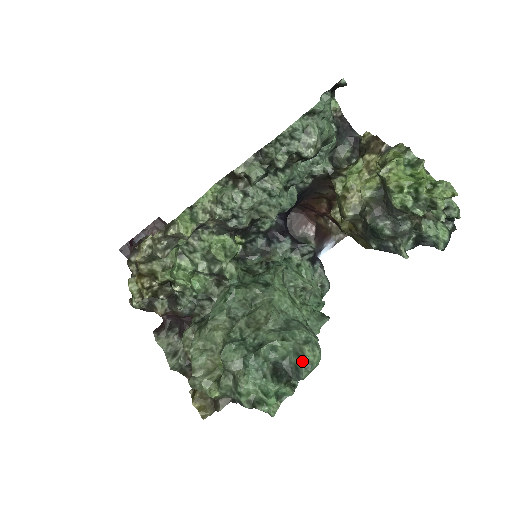
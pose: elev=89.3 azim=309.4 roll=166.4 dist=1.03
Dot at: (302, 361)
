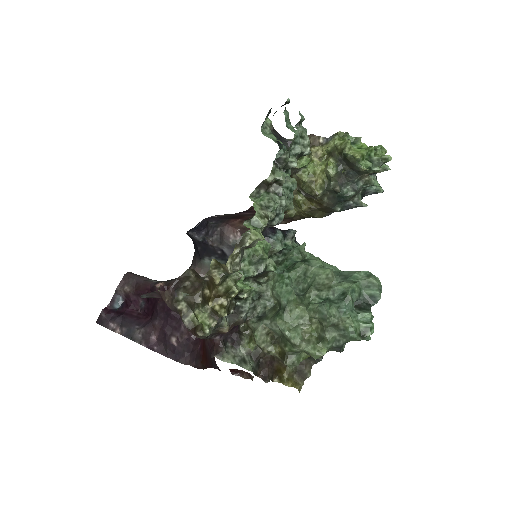
Dot at: (375, 288)
